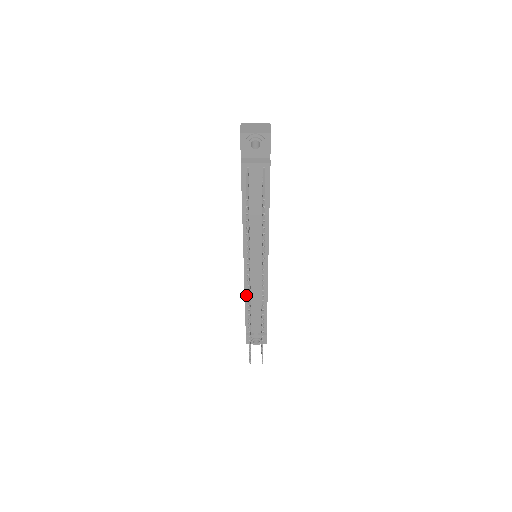
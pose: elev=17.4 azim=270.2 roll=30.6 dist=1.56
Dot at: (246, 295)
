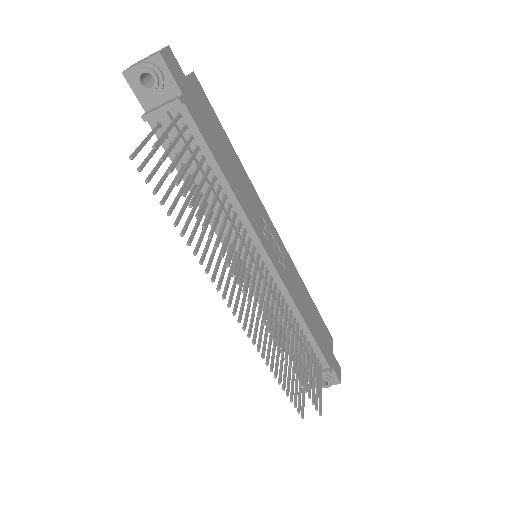
Dot at: occluded
